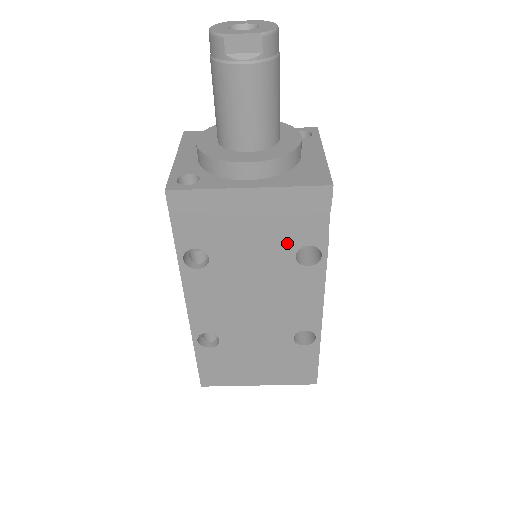
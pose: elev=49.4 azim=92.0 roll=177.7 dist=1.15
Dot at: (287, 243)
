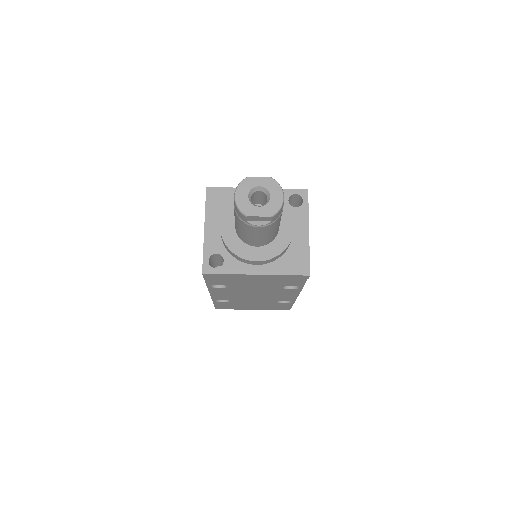
Dot at: (278, 285)
